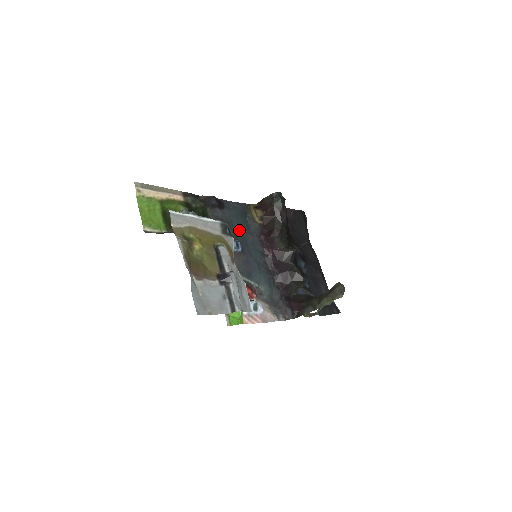
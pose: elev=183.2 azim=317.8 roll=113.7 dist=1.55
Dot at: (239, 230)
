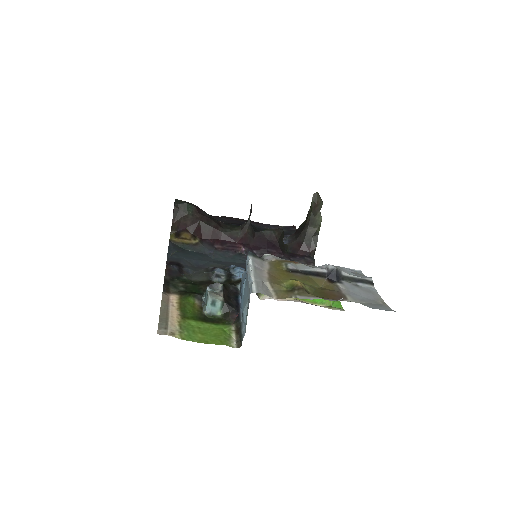
Dot at: (208, 263)
